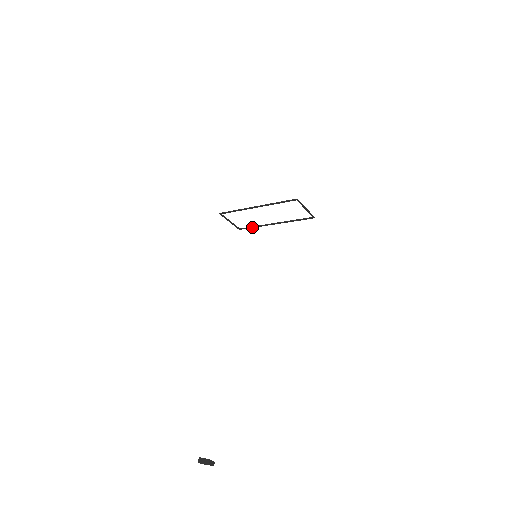
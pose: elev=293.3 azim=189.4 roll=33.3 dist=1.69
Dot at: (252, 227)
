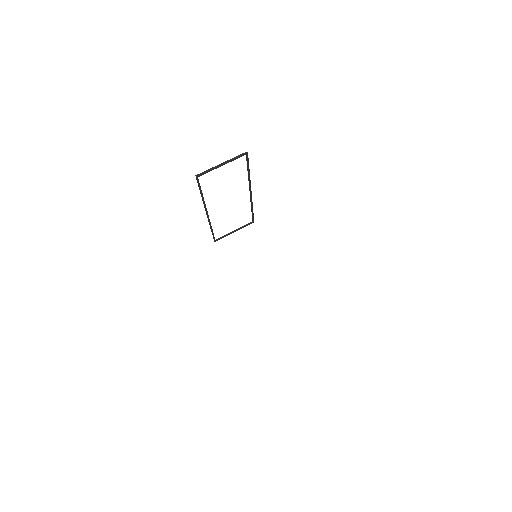
Dot at: (252, 212)
